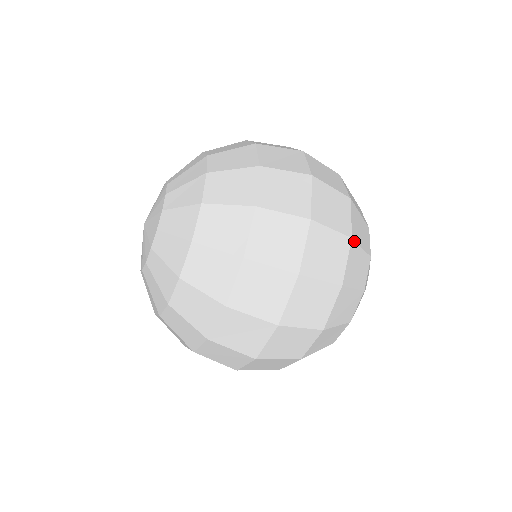
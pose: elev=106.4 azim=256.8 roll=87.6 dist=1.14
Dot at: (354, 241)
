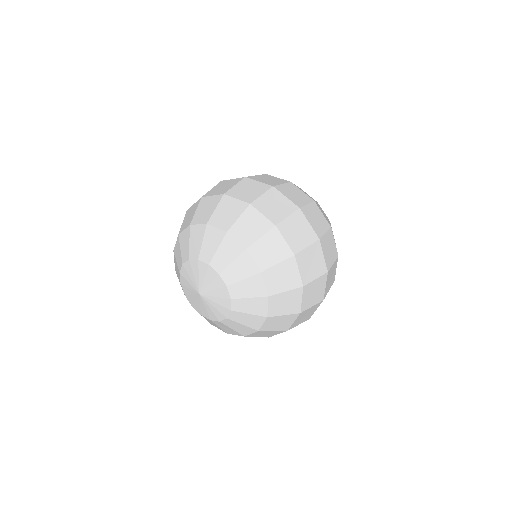
Dot at: occluded
